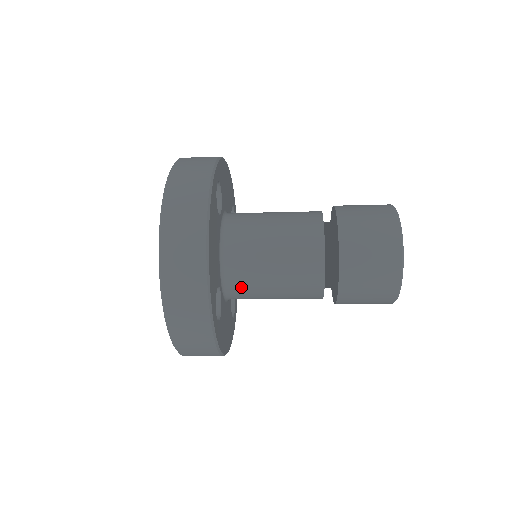
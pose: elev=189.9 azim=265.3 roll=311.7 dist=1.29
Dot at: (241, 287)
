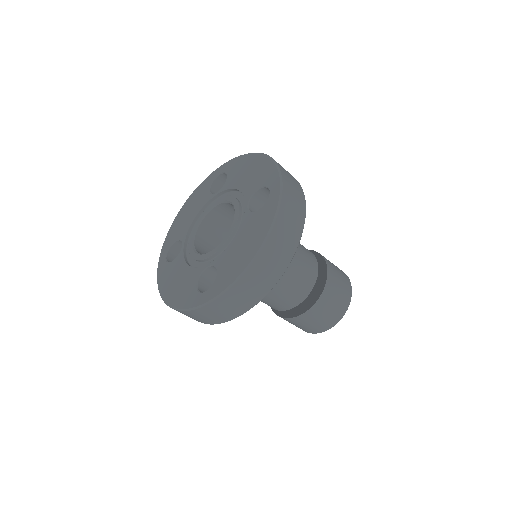
Dot at: occluded
